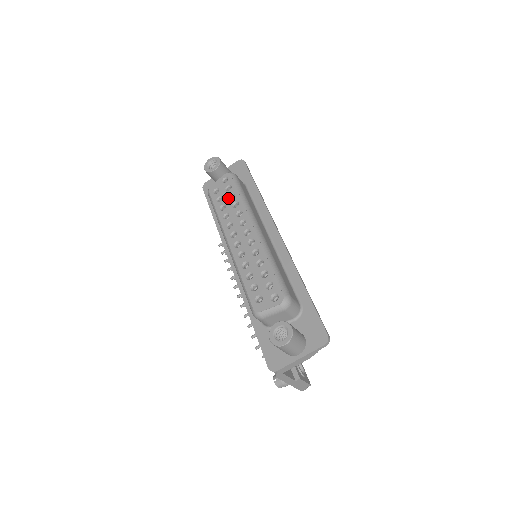
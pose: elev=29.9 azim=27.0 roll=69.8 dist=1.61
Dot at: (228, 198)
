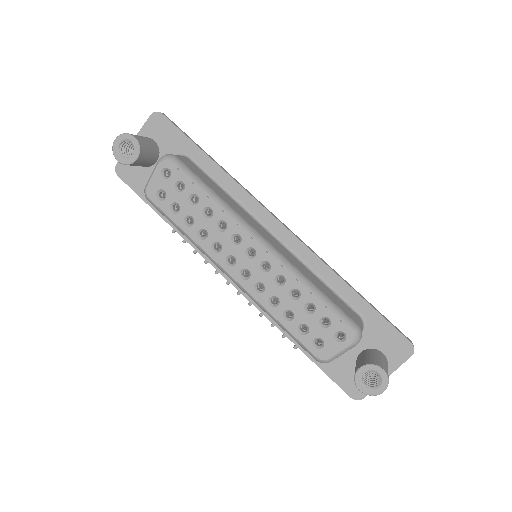
Dot at: (189, 204)
